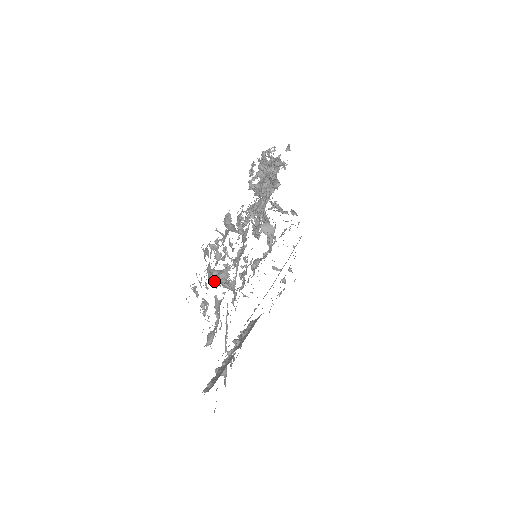
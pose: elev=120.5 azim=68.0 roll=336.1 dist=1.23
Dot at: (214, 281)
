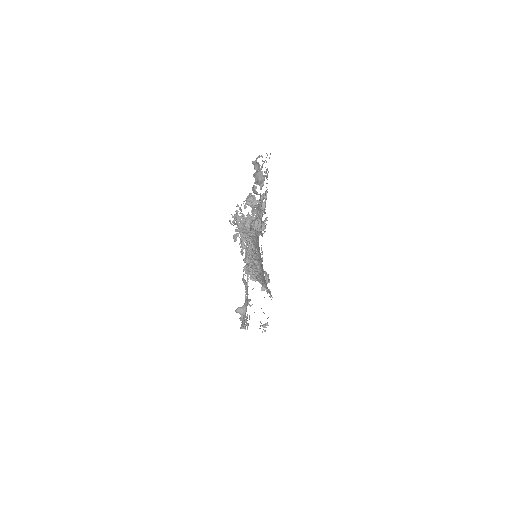
Dot at: (261, 174)
